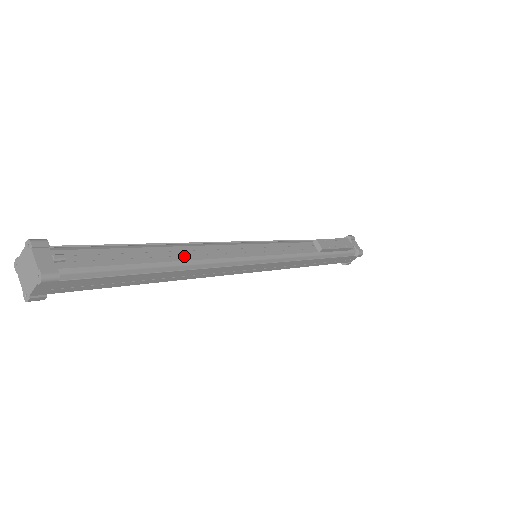
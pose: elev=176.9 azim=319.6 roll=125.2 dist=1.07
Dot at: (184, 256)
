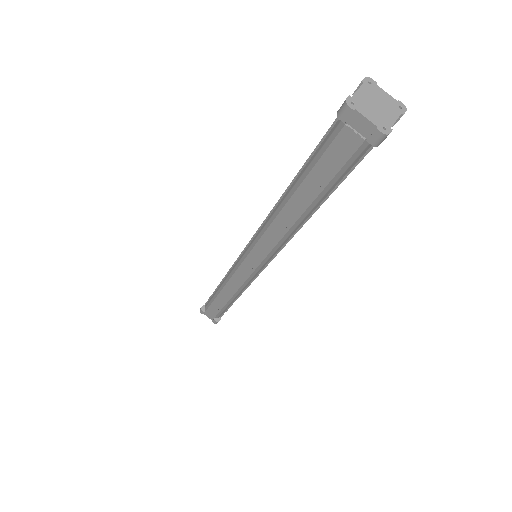
Dot at: occluded
